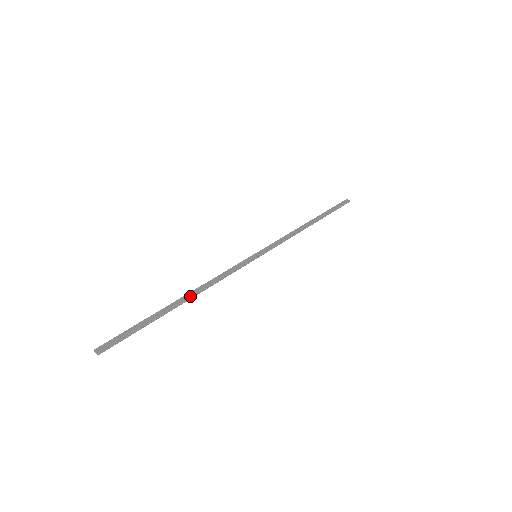
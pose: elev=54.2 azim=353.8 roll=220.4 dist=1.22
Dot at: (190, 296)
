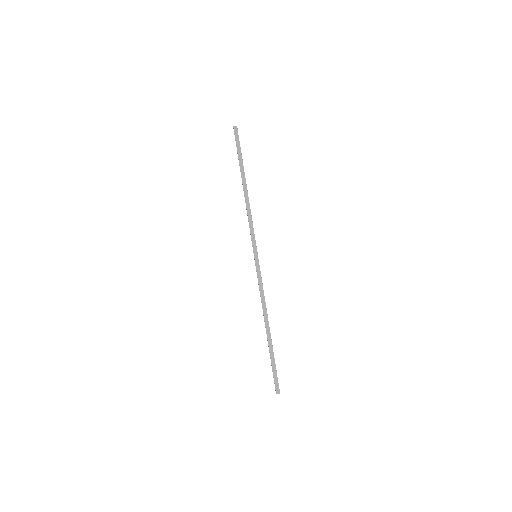
Dot at: (268, 323)
